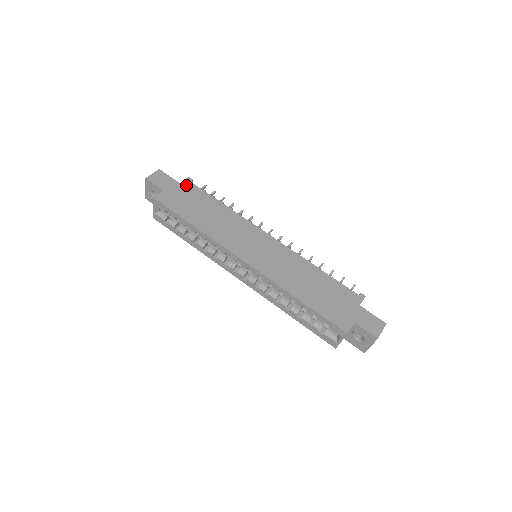
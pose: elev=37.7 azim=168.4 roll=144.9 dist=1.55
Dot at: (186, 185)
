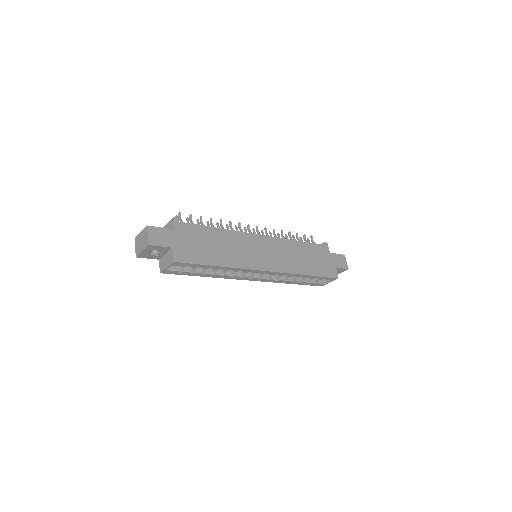
Dot at: (180, 228)
